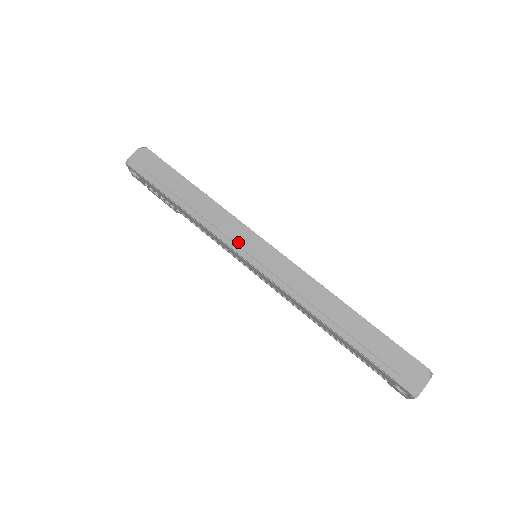
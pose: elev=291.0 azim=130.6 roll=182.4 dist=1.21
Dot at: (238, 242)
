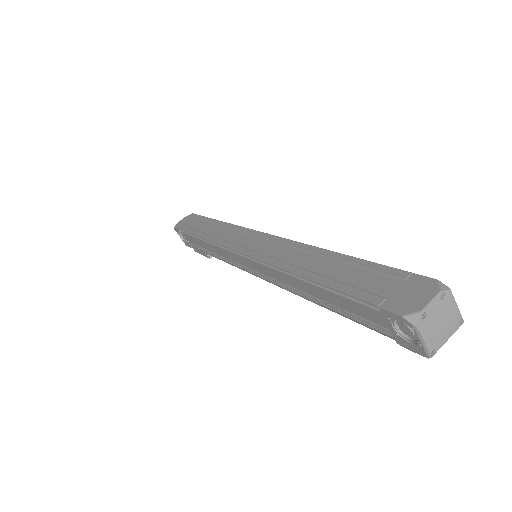
Dot at: (233, 241)
